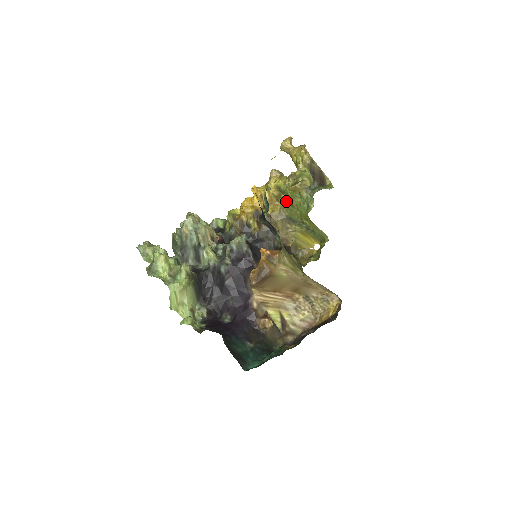
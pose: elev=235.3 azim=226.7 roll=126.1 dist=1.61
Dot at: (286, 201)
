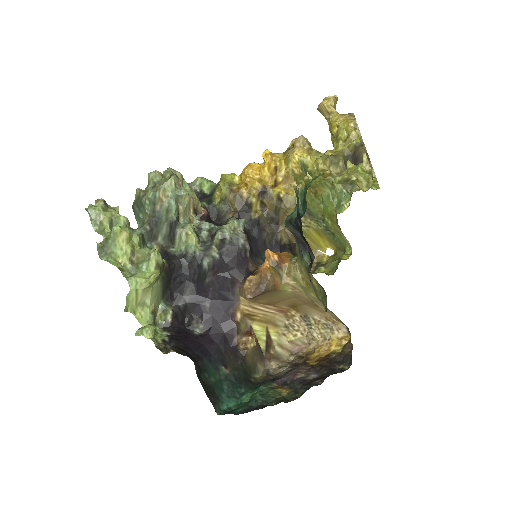
Dot at: occluded
